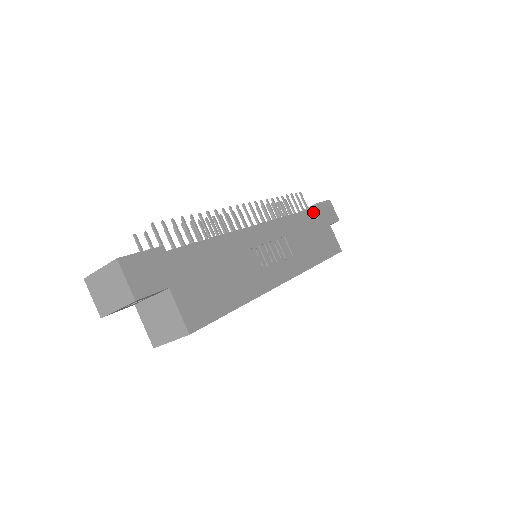
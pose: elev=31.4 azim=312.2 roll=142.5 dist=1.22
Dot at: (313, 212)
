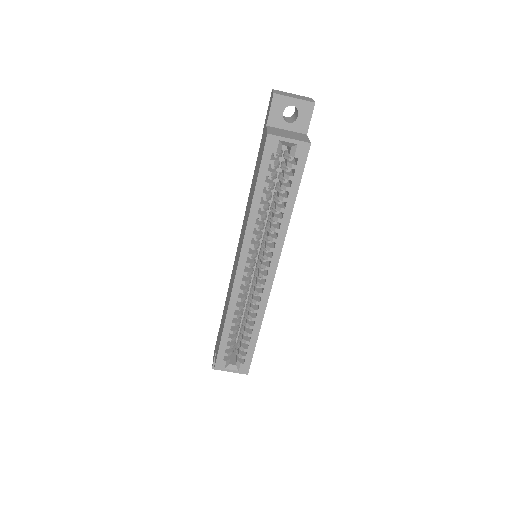
Dot at: occluded
